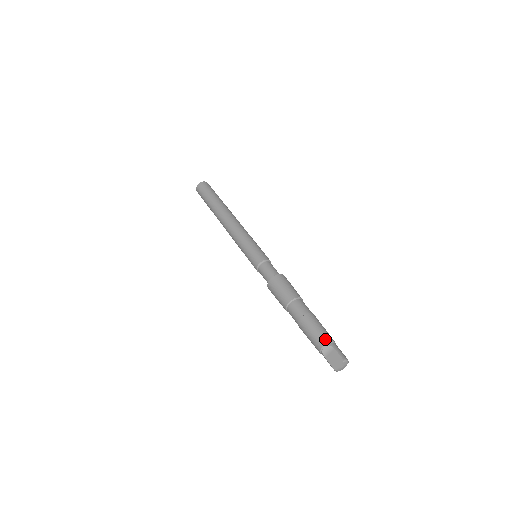
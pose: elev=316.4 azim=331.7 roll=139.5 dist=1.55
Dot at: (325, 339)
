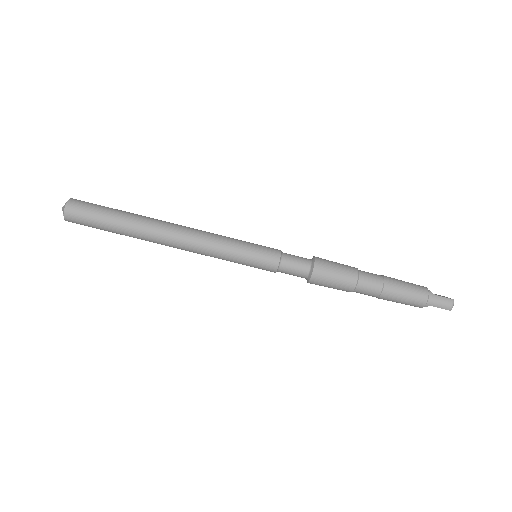
Dot at: (418, 306)
